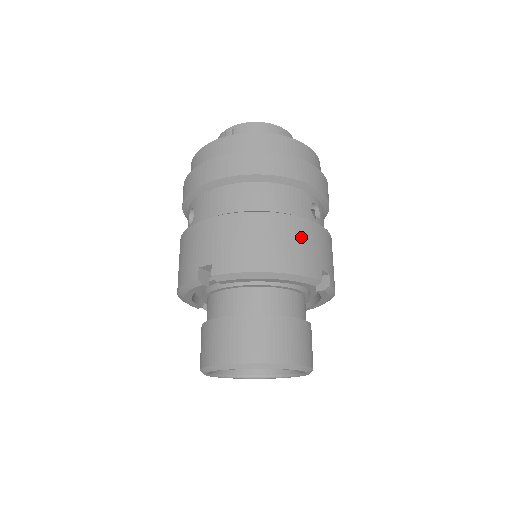
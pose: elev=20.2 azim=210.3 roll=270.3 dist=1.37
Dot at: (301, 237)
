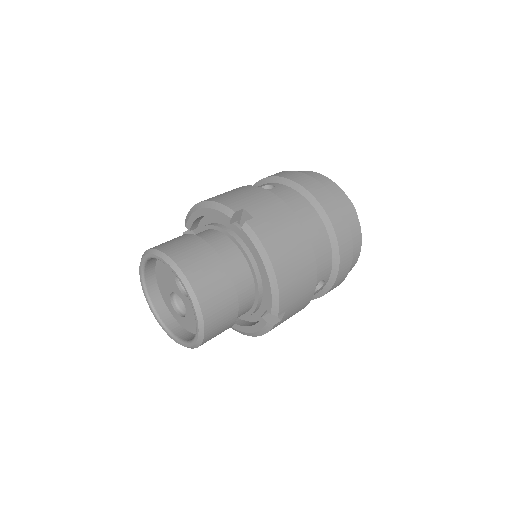
Dot at: (304, 282)
